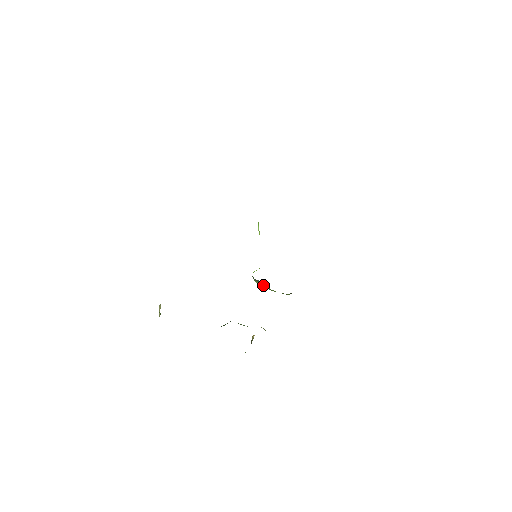
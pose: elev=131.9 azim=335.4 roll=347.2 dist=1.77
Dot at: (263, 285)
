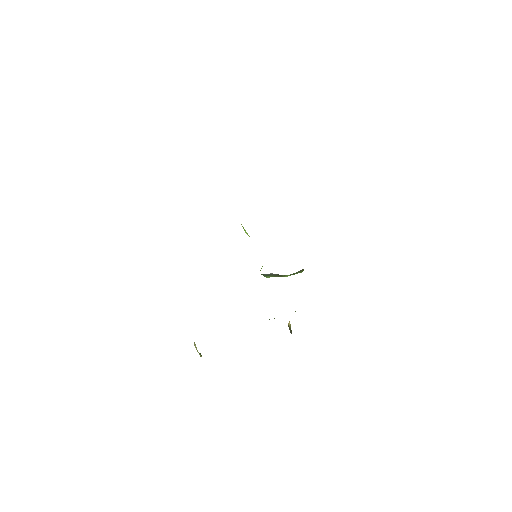
Dot at: (275, 276)
